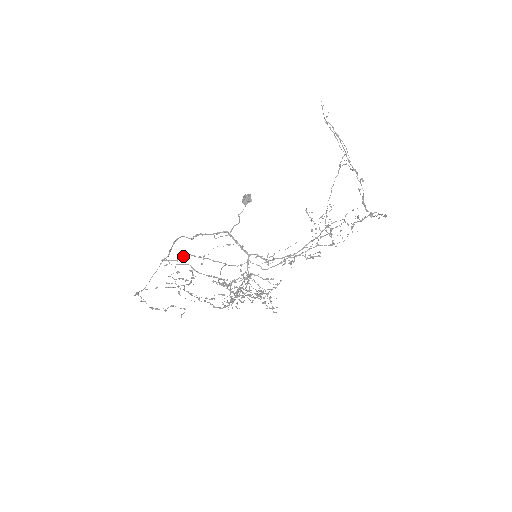
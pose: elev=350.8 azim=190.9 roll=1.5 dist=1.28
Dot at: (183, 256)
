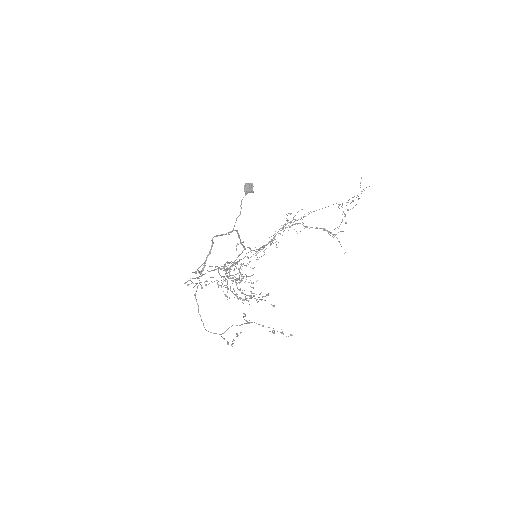
Dot at: (218, 268)
